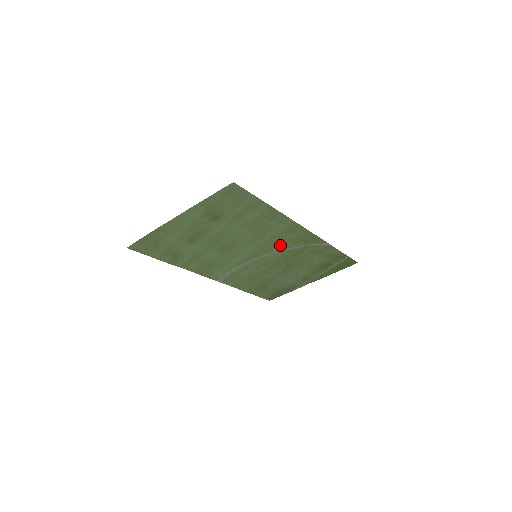
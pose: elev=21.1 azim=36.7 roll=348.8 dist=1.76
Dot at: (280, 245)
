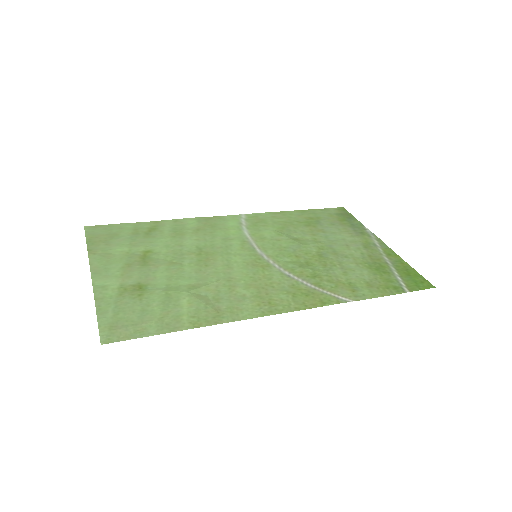
Dot at: (275, 277)
